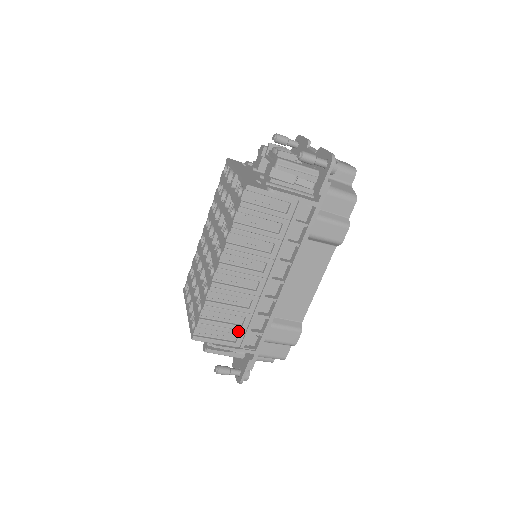
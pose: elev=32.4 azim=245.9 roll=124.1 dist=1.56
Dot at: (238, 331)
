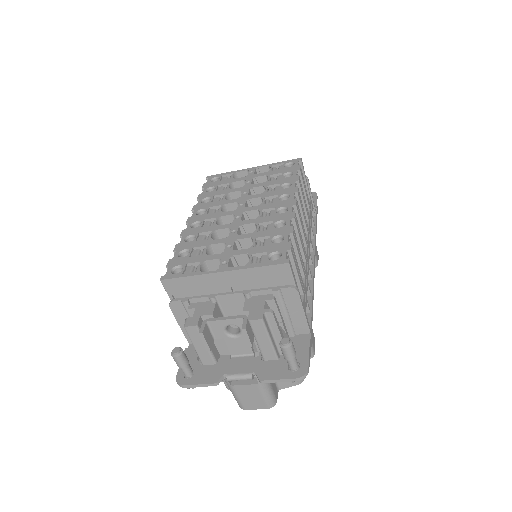
Dot at: (303, 289)
